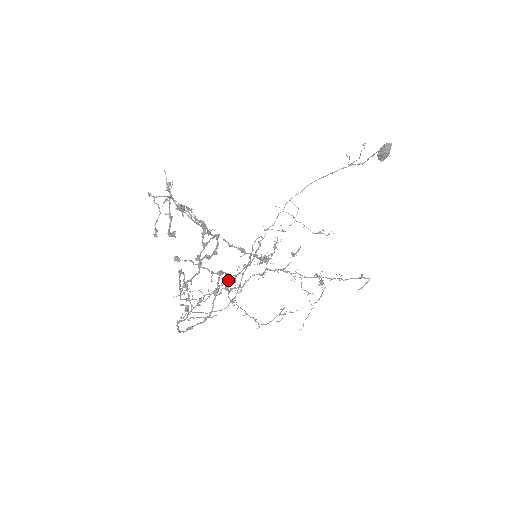
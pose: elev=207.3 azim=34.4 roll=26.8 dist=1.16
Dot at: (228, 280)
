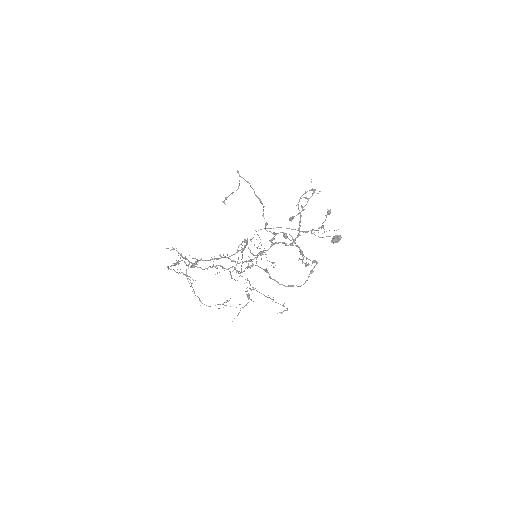
Dot at: (201, 259)
